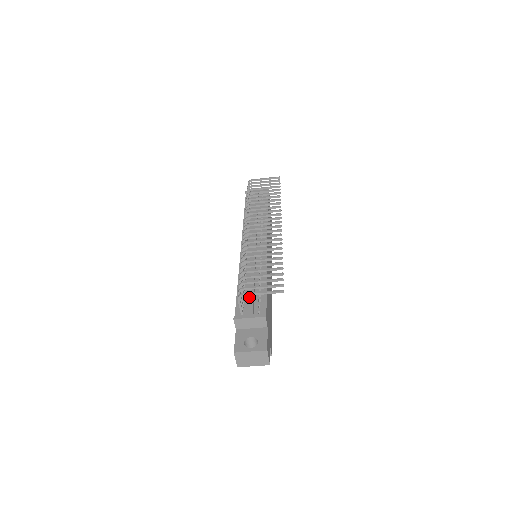
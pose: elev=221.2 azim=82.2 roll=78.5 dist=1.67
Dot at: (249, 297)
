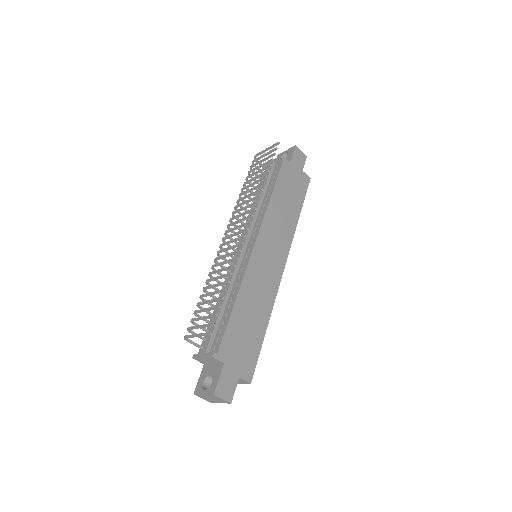
Dot at: (211, 328)
